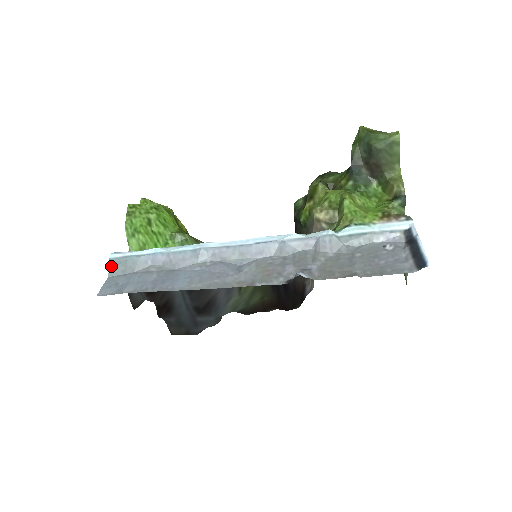
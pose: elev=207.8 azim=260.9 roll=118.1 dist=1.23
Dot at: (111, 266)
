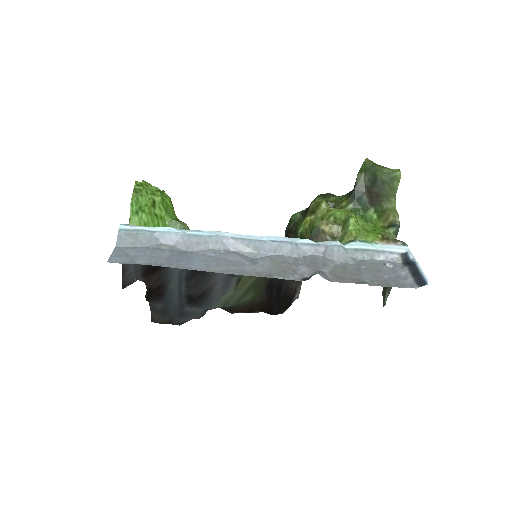
Dot at: (120, 236)
